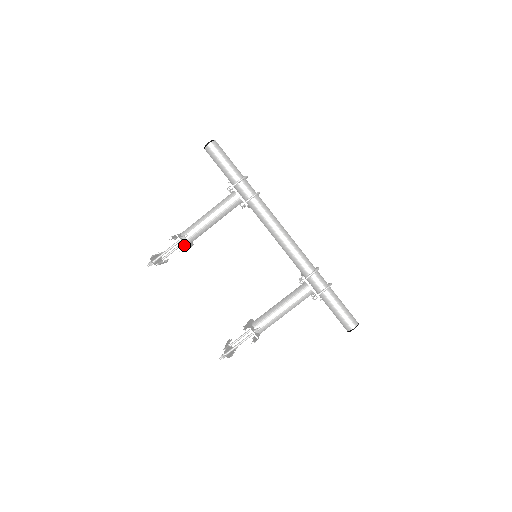
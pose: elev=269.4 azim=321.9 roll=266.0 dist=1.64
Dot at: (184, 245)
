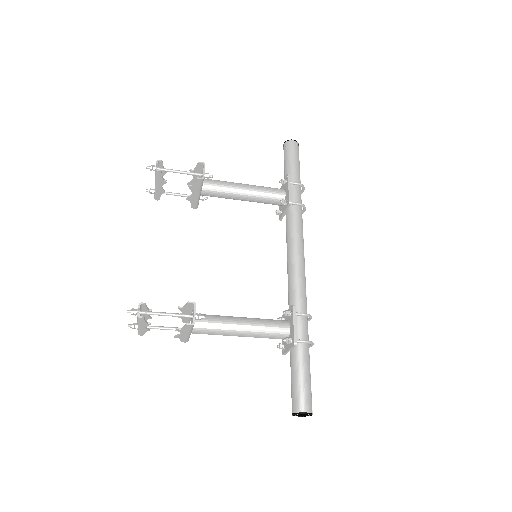
Dot at: (203, 178)
